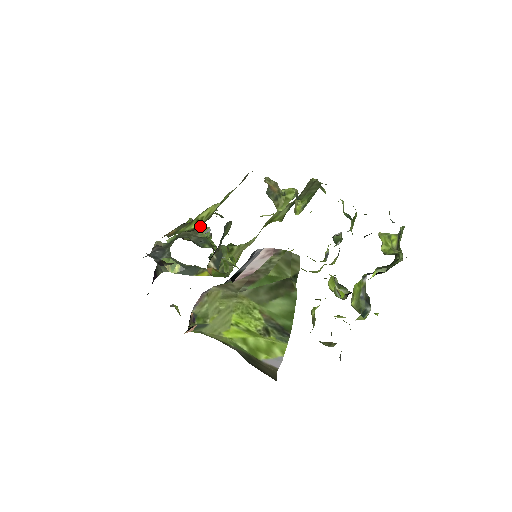
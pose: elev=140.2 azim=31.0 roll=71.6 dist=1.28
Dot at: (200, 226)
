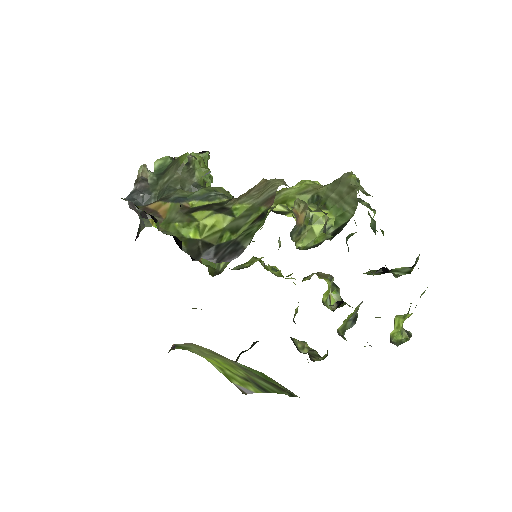
Dot at: (198, 165)
